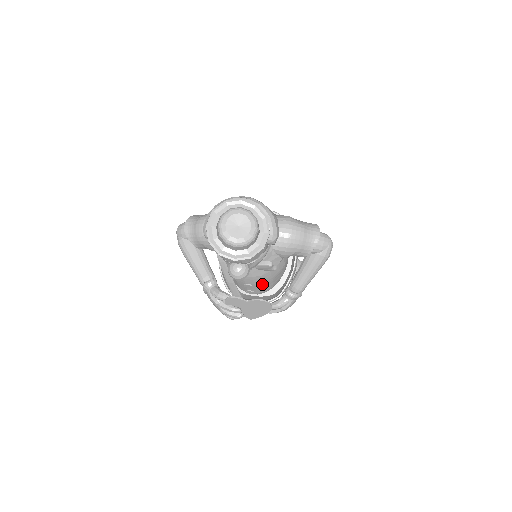
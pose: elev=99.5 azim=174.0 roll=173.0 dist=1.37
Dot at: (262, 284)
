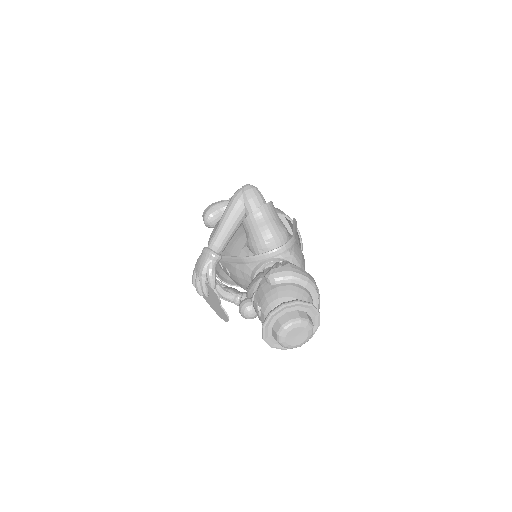
Dot at: occluded
